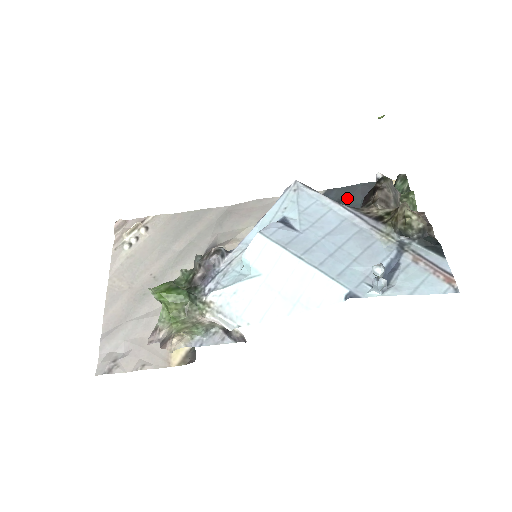
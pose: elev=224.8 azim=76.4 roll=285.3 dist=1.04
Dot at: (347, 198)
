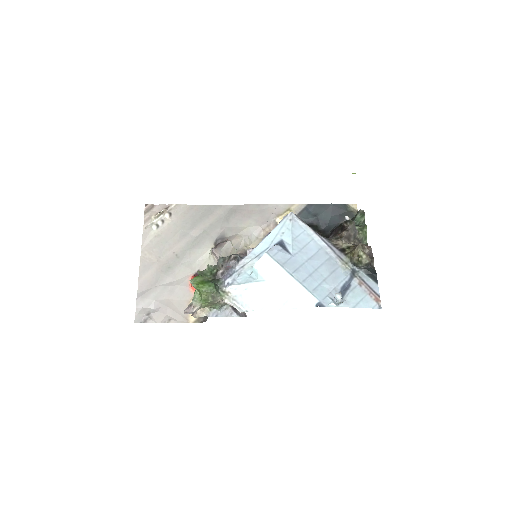
Dot at: (321, 214)
